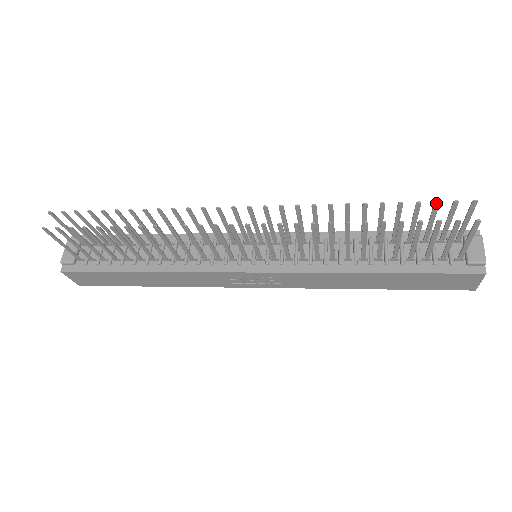
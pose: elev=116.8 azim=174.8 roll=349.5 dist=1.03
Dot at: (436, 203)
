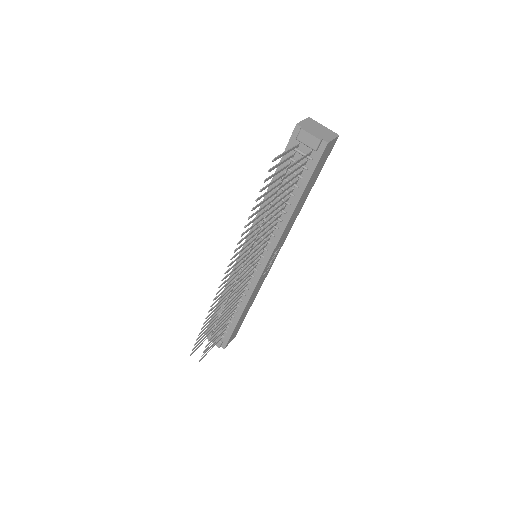
Dot at: occluded
